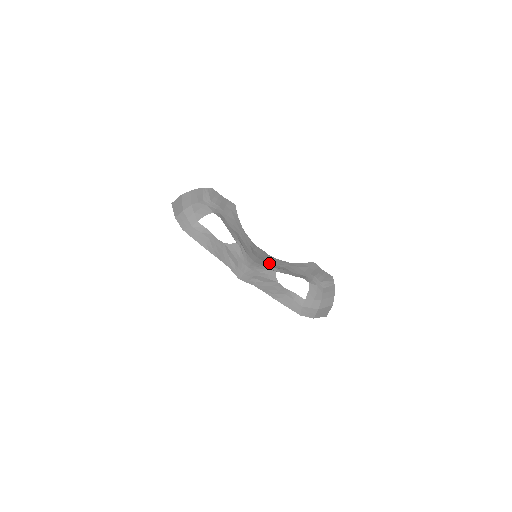
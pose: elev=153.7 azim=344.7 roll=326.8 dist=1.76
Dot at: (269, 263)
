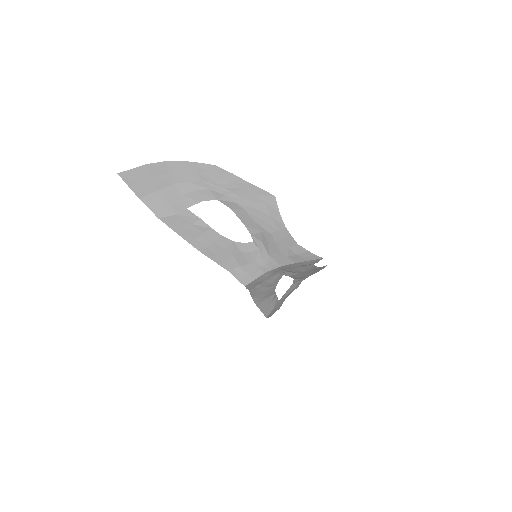
Dot at: (295, 268)
